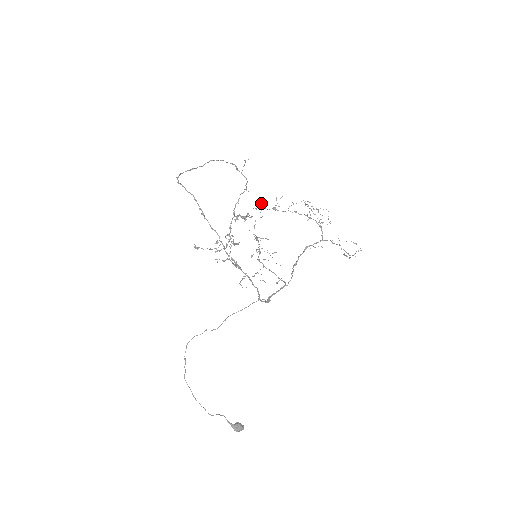
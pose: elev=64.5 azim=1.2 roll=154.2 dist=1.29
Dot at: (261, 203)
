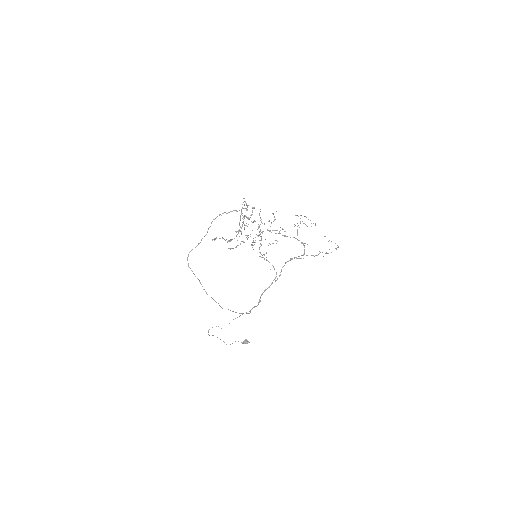
Dot at: (258, 226)
